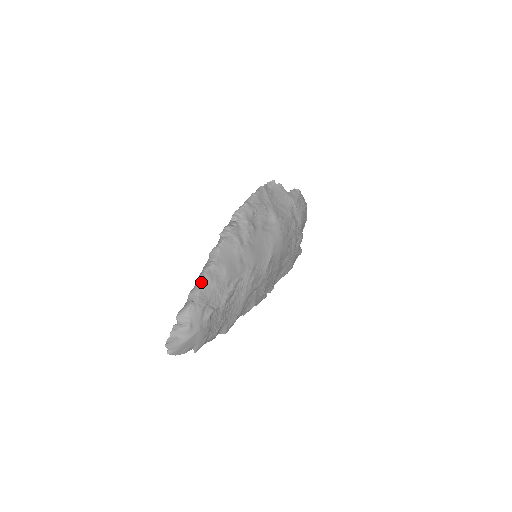
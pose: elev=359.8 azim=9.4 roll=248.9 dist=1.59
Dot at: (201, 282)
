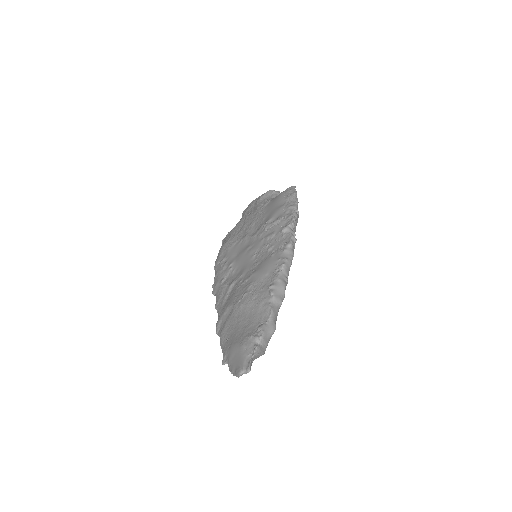
Dot at: occluded
